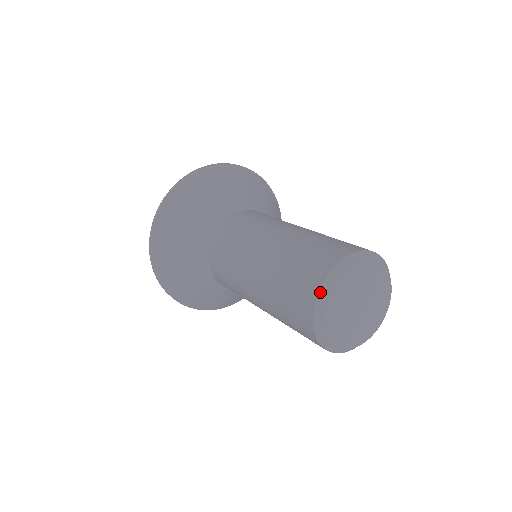
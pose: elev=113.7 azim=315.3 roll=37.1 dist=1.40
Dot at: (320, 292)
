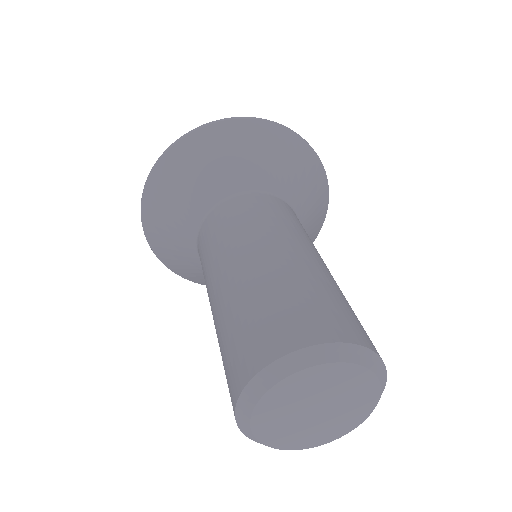
Dot at: (237, 420)
